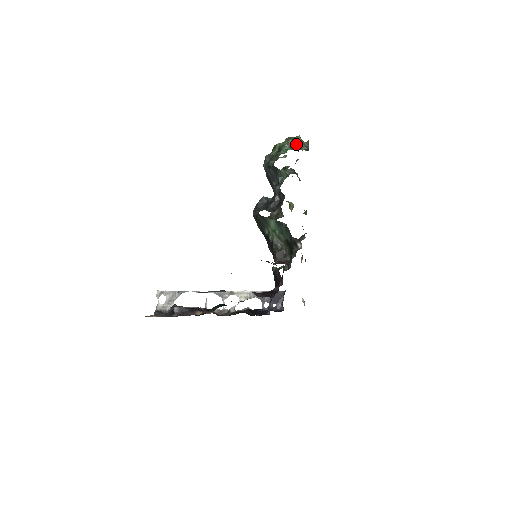
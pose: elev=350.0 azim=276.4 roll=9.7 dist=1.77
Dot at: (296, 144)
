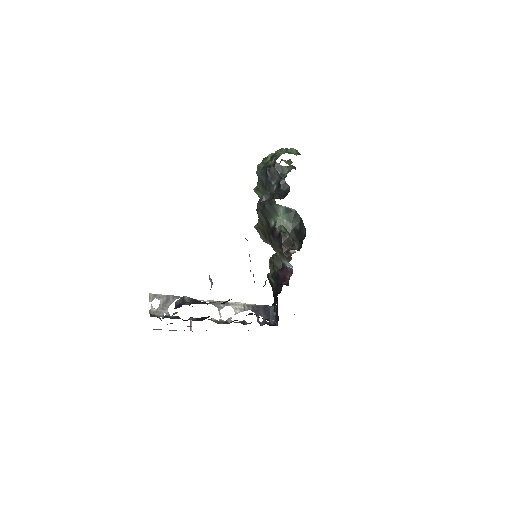
Dot at: (289, 151)
